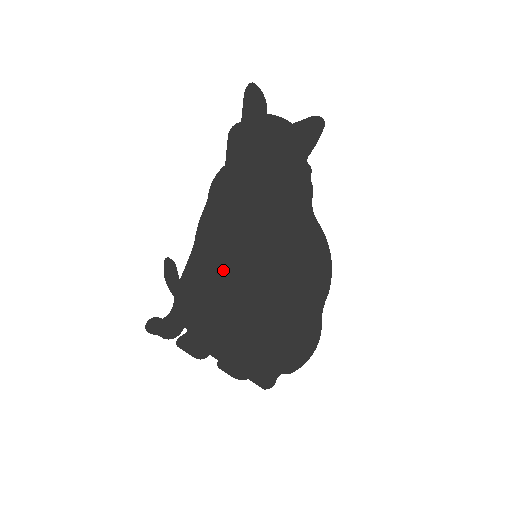
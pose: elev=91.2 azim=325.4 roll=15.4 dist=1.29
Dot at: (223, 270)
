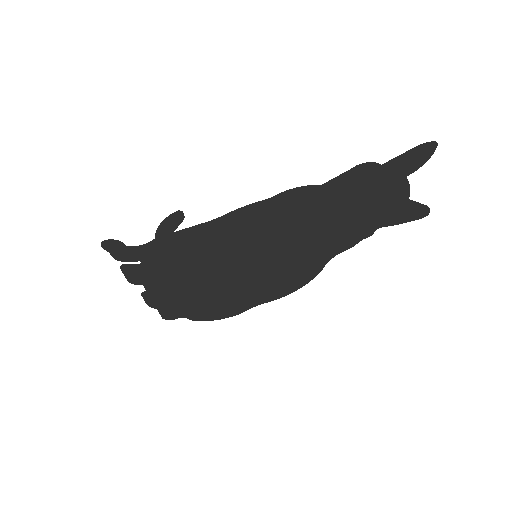
Dot at: (219, 248)
